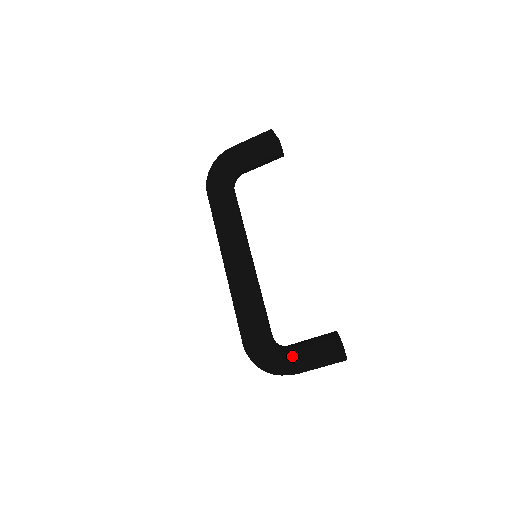
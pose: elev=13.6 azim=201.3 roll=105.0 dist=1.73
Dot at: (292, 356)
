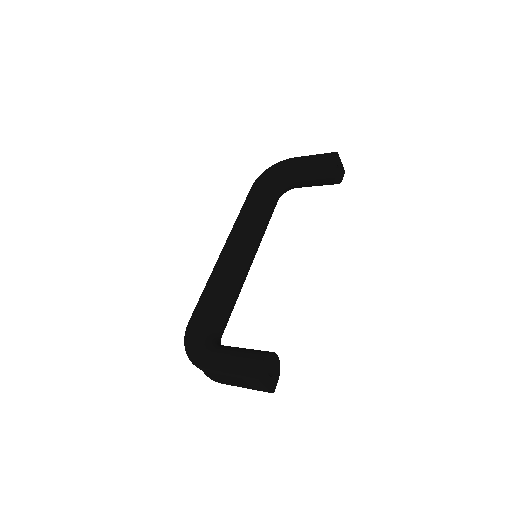
Dot at: (218, 353)
